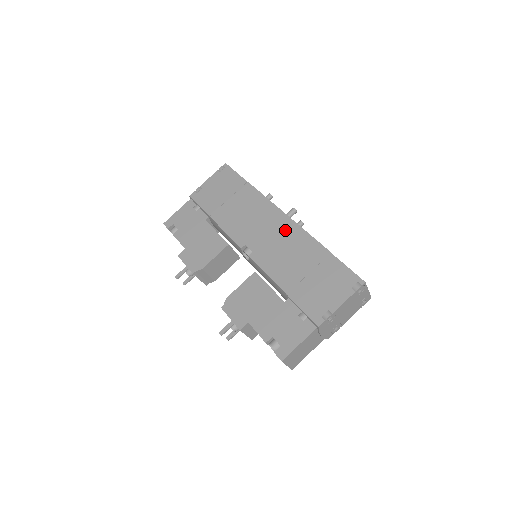
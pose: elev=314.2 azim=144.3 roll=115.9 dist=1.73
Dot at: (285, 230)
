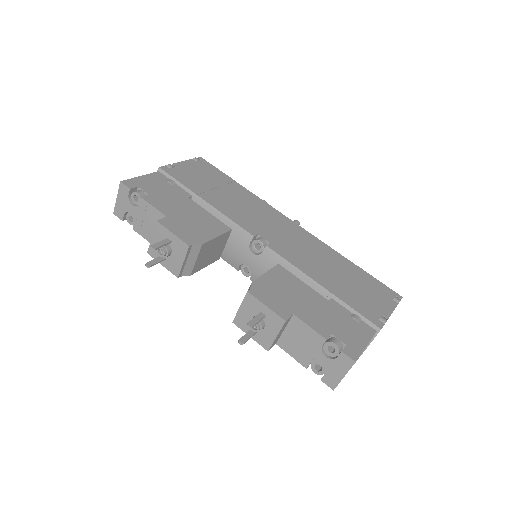
Dot at: (299, 234)
